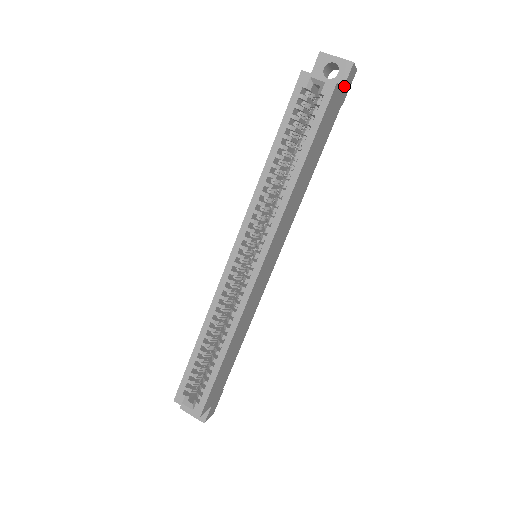
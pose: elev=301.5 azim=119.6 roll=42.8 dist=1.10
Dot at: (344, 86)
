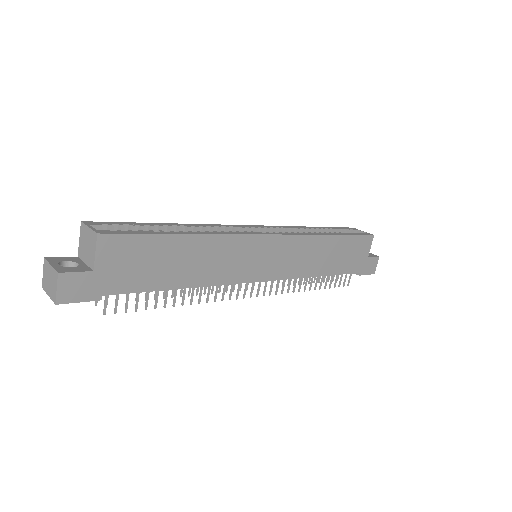
Dot at: (369, 258)
